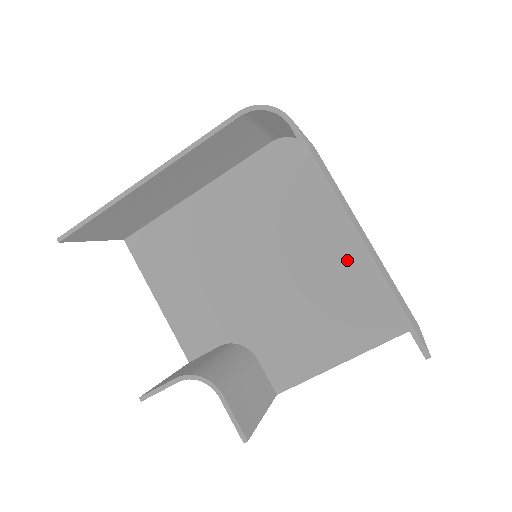
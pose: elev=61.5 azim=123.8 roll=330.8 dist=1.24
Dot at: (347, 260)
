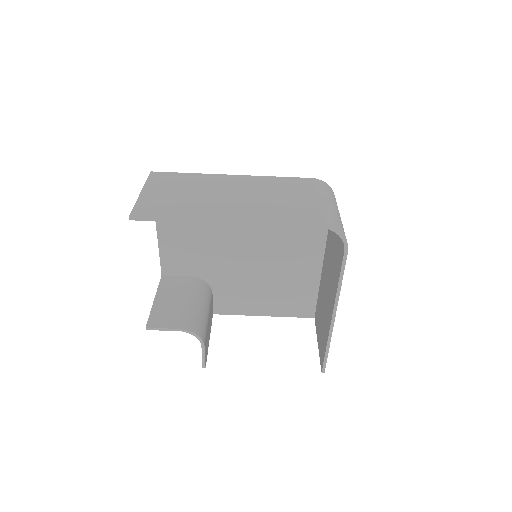
Dot at: (305, 273)
